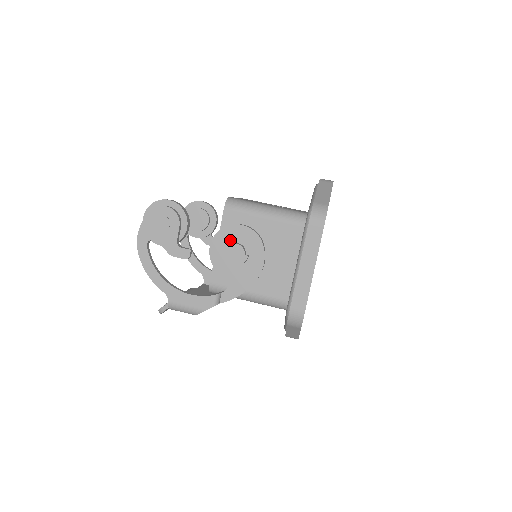
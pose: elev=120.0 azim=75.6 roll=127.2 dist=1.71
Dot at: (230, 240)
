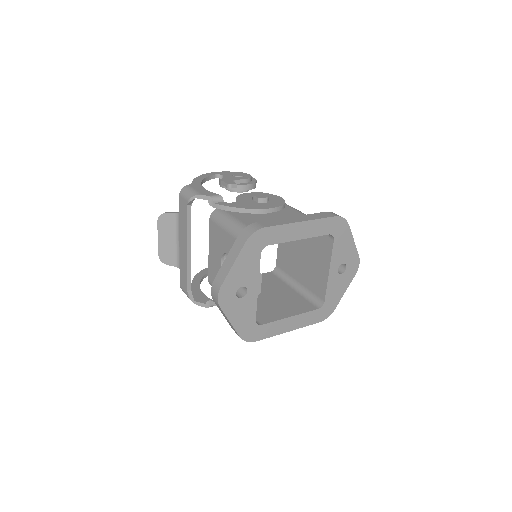
Dot at: occluded
